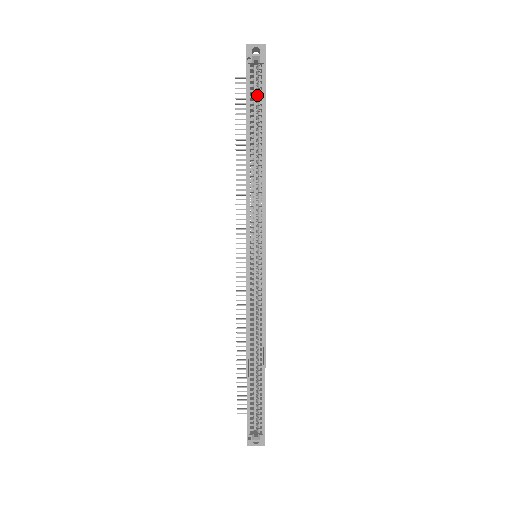
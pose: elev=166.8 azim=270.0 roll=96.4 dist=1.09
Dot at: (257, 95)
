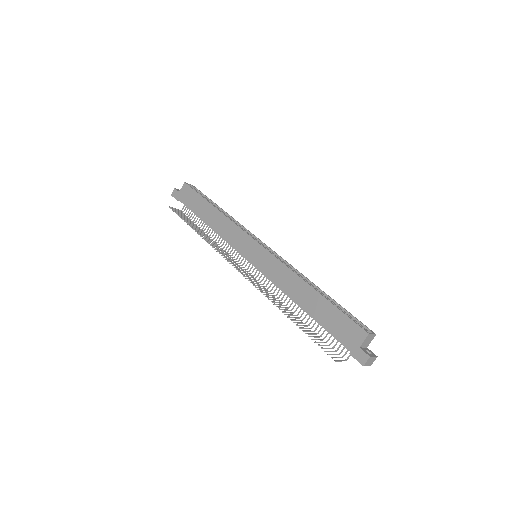
Dot at: occluded
